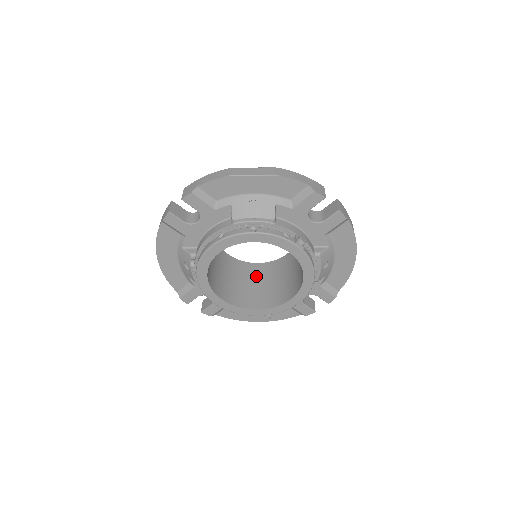
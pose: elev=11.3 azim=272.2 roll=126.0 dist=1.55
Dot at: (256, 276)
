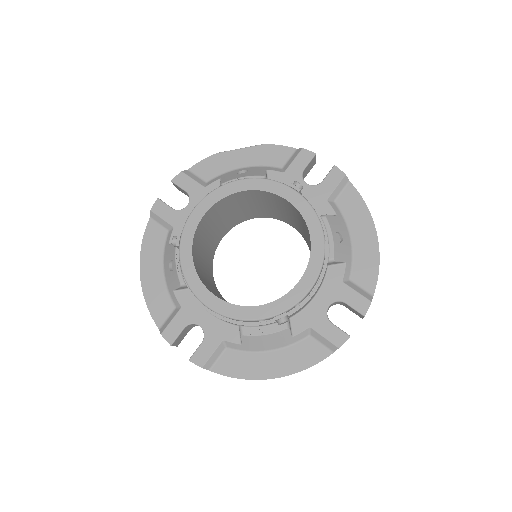
Dot at: occluded
